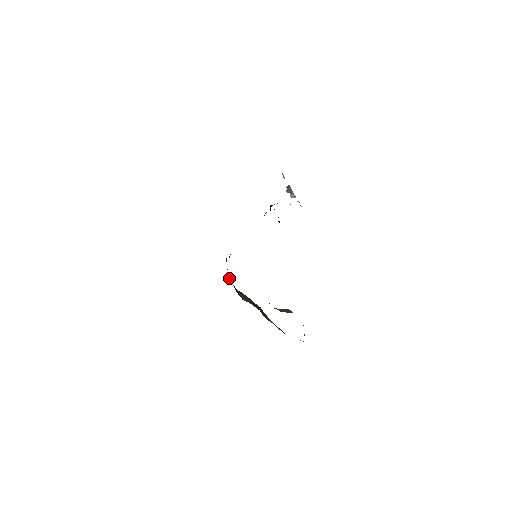
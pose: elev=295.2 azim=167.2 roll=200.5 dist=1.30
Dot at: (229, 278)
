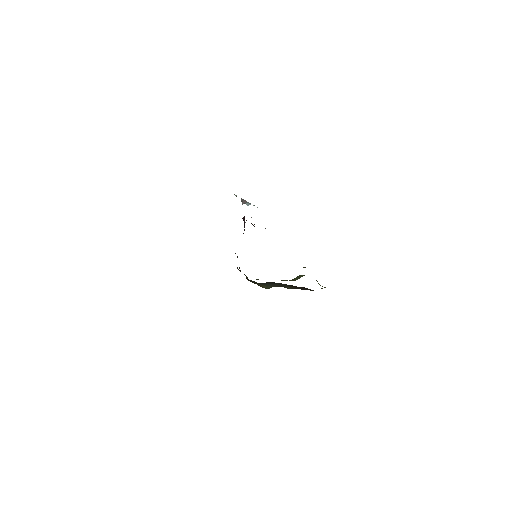
Dot at: occluded
